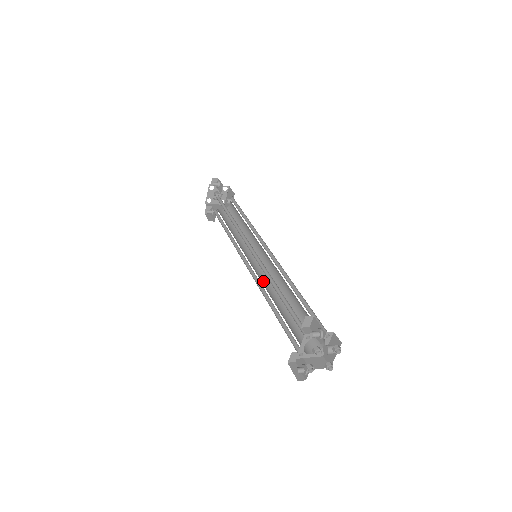
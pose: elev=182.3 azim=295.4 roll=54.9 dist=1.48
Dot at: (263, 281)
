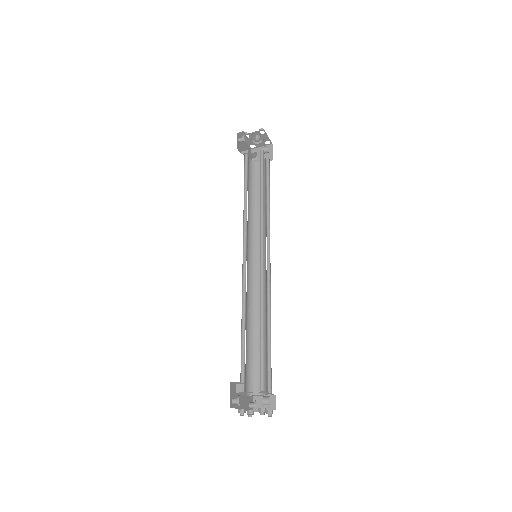
Dot at: (257, 289)
